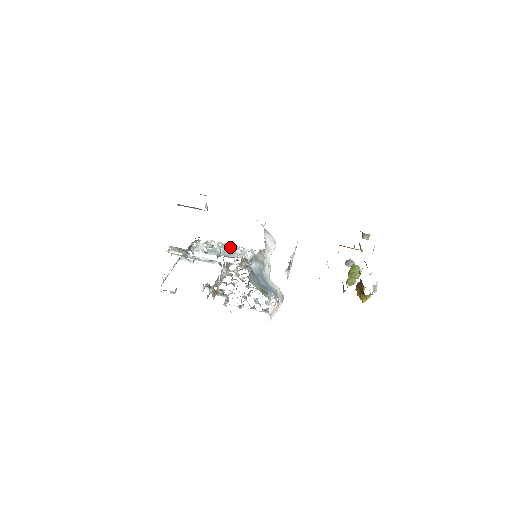
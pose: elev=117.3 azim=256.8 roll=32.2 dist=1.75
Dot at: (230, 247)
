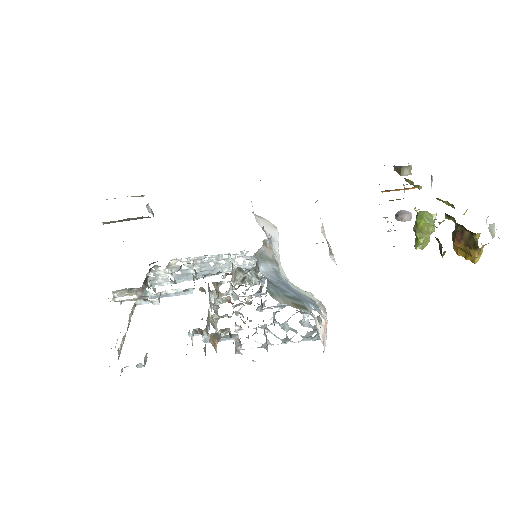
Dot at: (207, 260)
